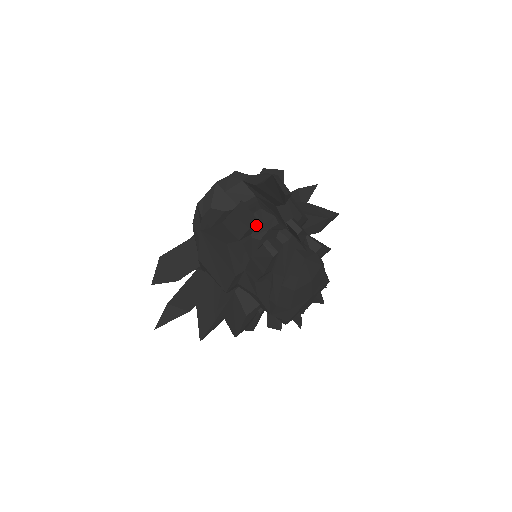
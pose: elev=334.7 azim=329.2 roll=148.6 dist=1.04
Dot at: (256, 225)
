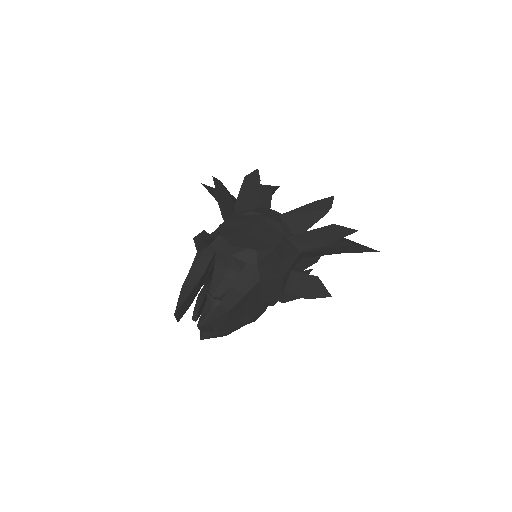
Dot at: occluded
